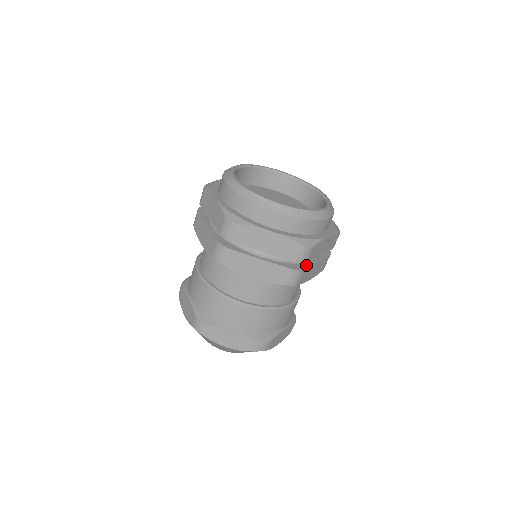
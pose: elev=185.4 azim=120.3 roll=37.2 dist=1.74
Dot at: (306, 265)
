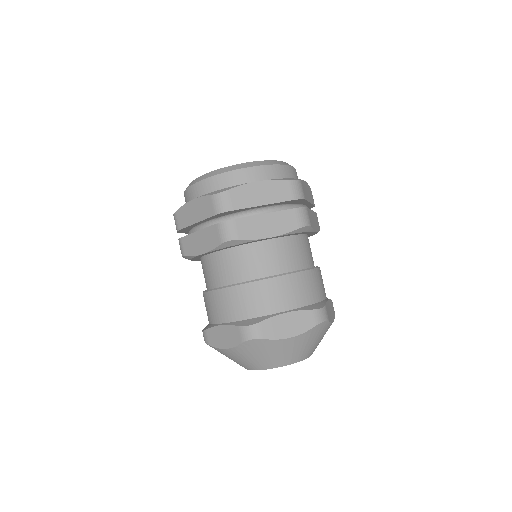
Dot at: occluded
